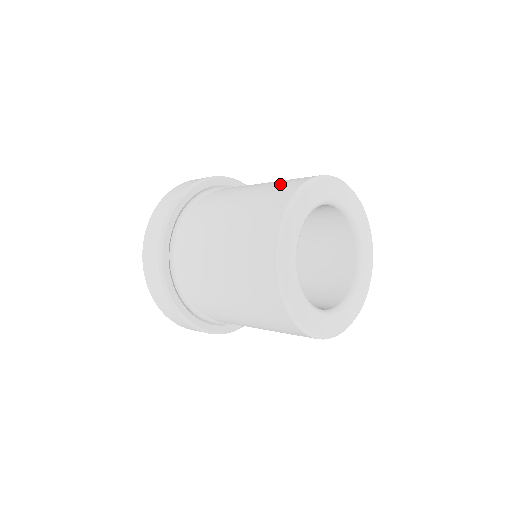
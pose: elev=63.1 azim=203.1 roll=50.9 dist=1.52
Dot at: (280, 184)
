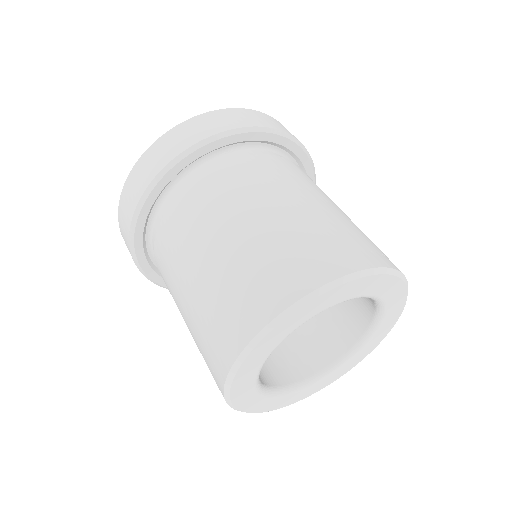
Dot at: (240, 289)
